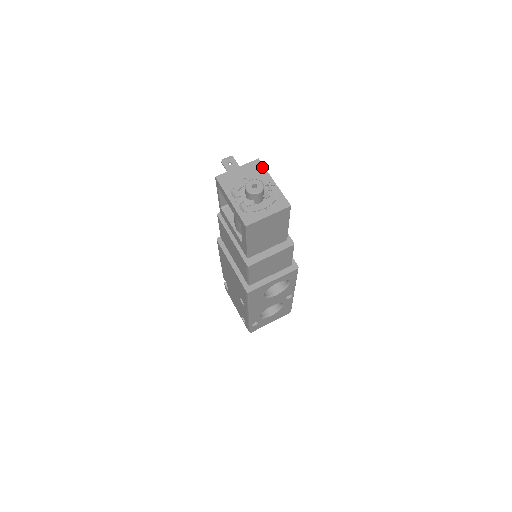
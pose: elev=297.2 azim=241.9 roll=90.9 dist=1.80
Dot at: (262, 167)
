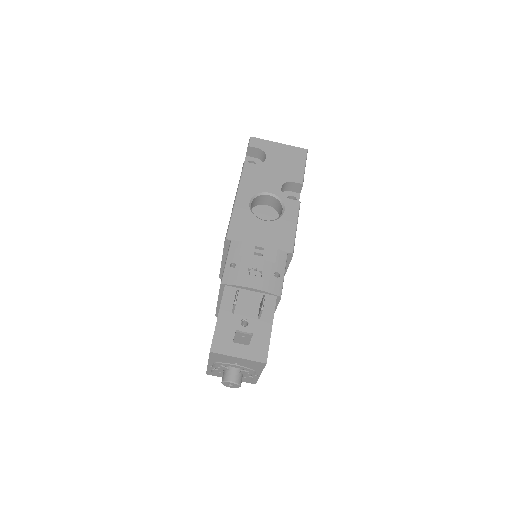
Dot at: (262, 367)
